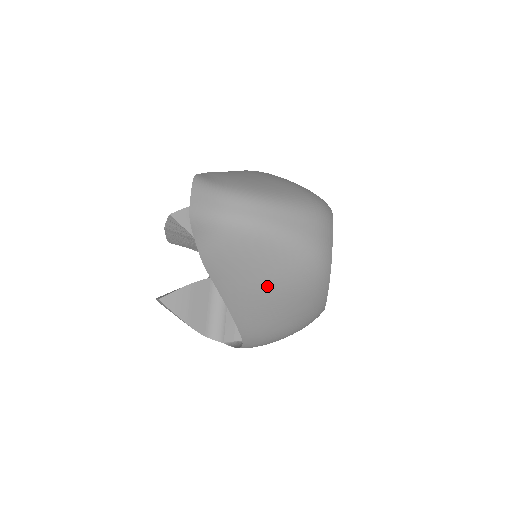
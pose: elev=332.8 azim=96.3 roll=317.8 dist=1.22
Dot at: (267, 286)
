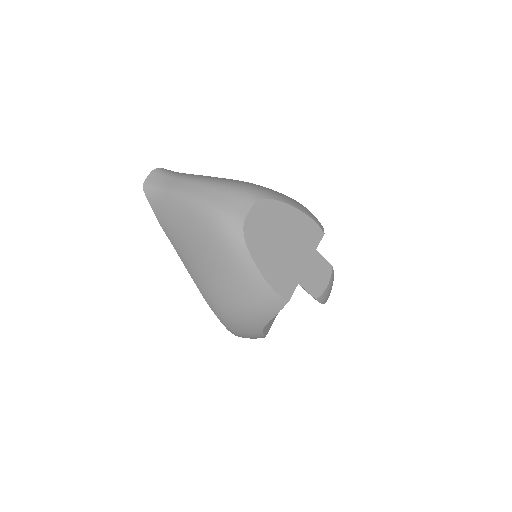
Dot at: (195, 244)
